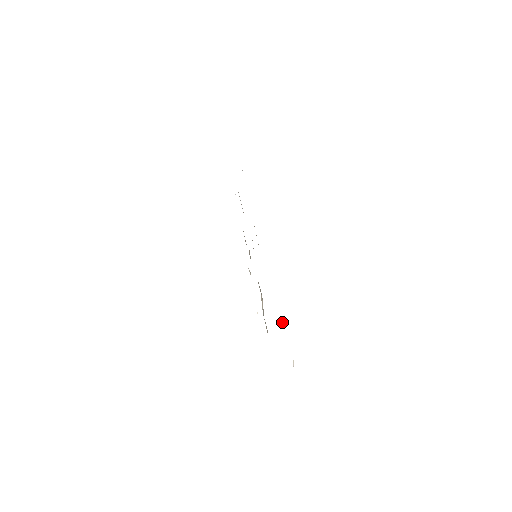
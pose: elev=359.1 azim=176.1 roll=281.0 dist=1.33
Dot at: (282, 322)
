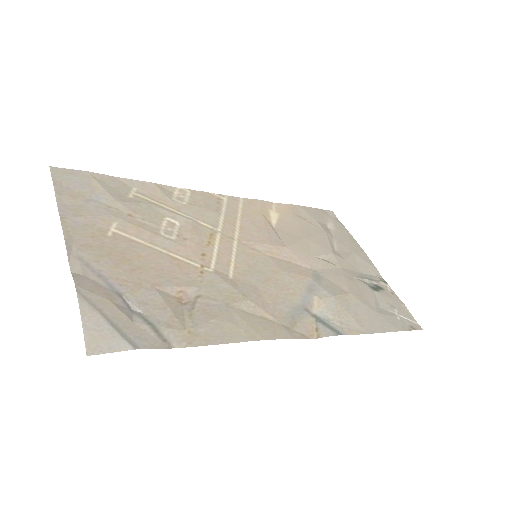
Dot at: (129, 303)
